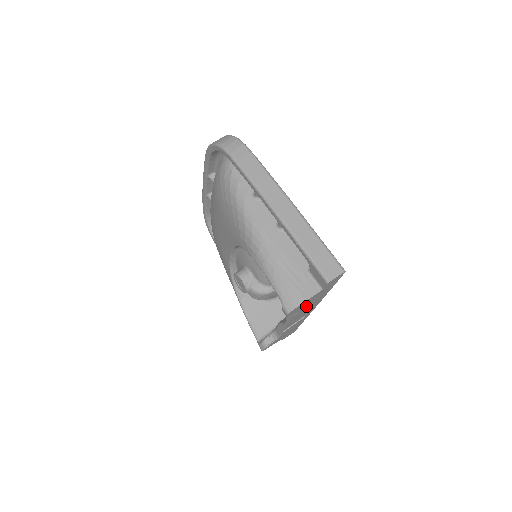
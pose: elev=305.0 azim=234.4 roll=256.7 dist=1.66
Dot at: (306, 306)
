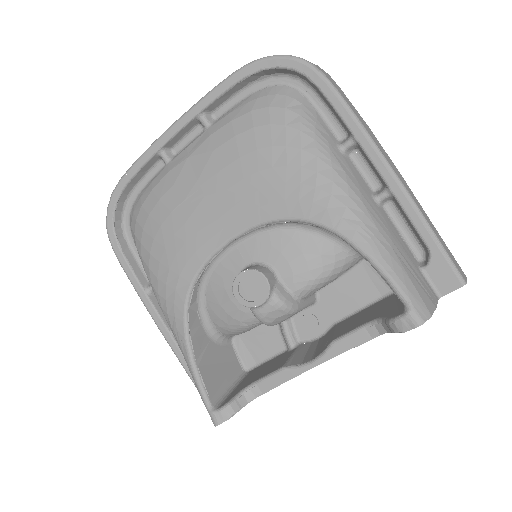
Dot at: occluded
